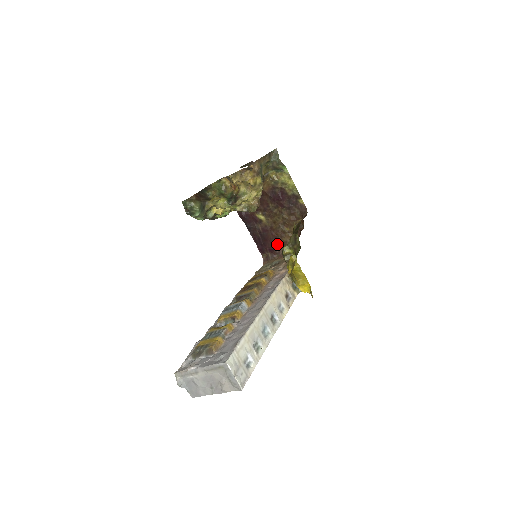
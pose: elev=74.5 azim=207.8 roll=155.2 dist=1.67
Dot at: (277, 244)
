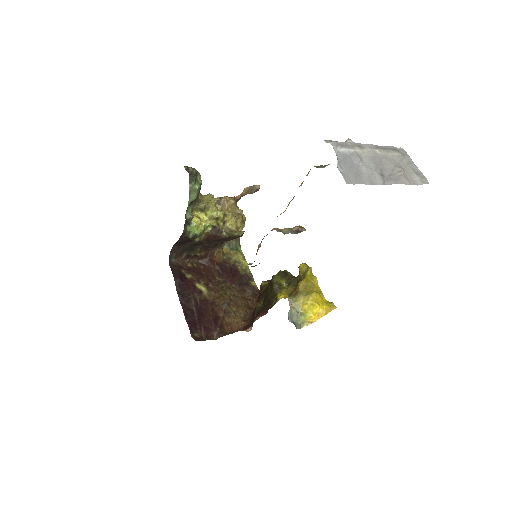
Dot at: (217, 323)
